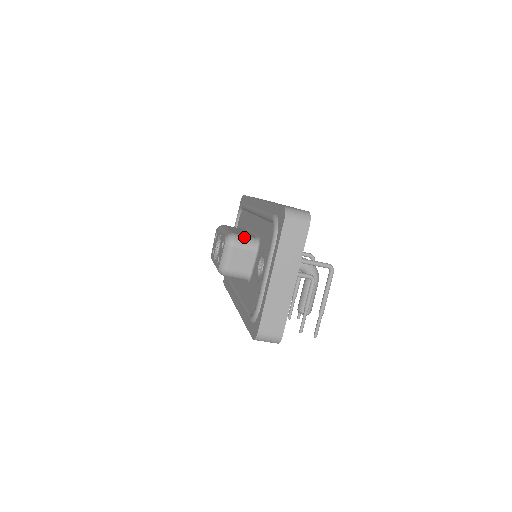
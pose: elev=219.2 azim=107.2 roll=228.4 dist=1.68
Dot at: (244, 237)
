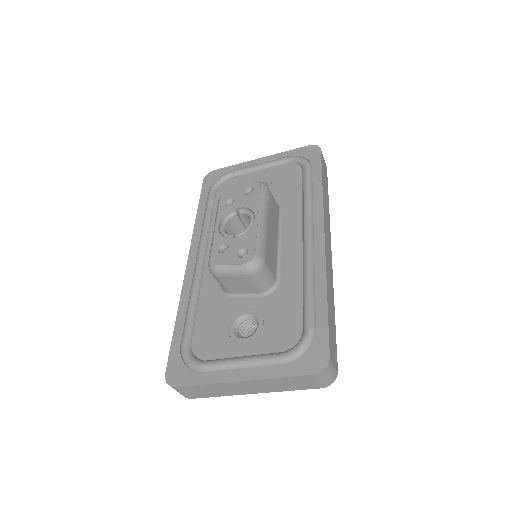
Dot at: (268, 274)
